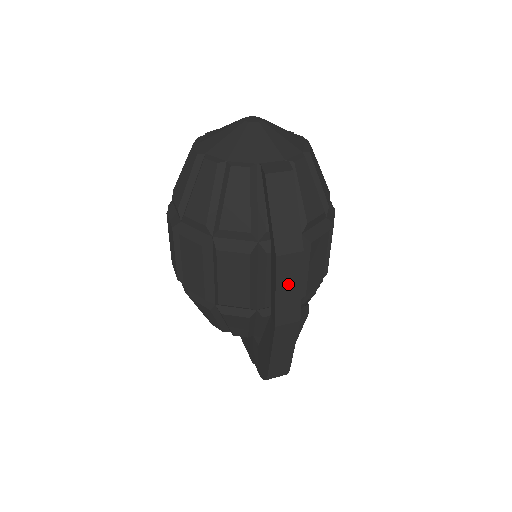
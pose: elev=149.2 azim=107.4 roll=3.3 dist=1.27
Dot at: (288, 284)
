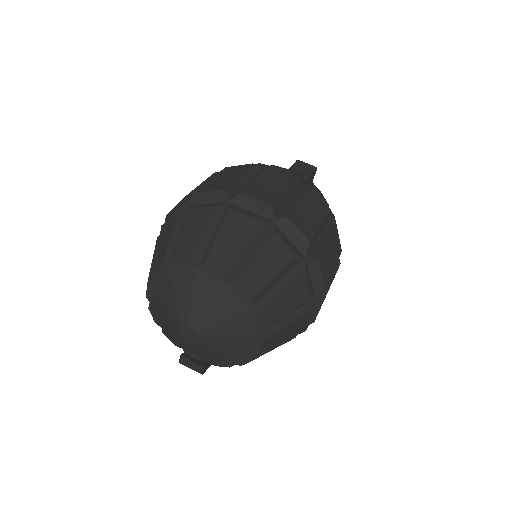
Dot at: occluded
